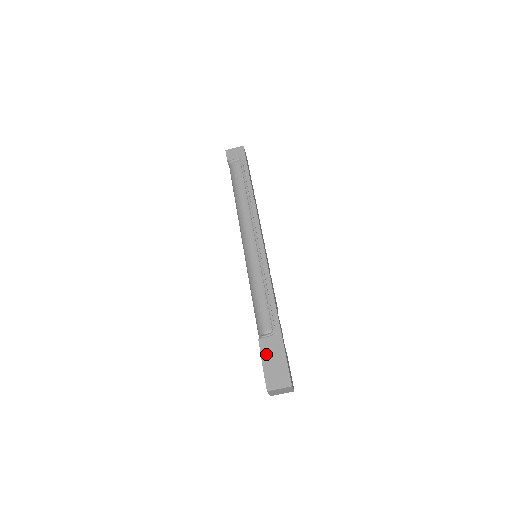
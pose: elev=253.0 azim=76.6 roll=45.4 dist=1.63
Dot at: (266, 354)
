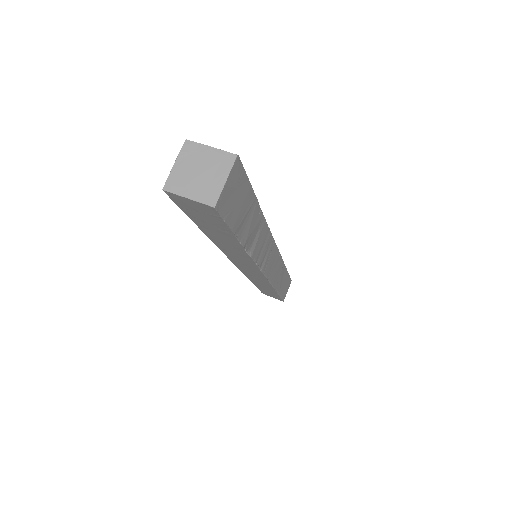
Dot at: occluded
